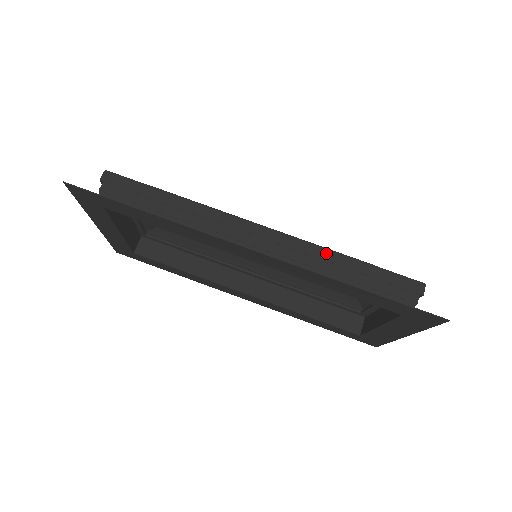
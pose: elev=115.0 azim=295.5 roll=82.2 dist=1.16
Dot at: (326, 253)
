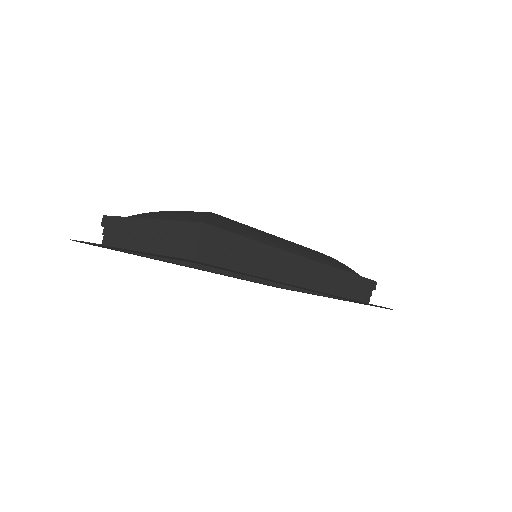
Dot at: (341, 273)
